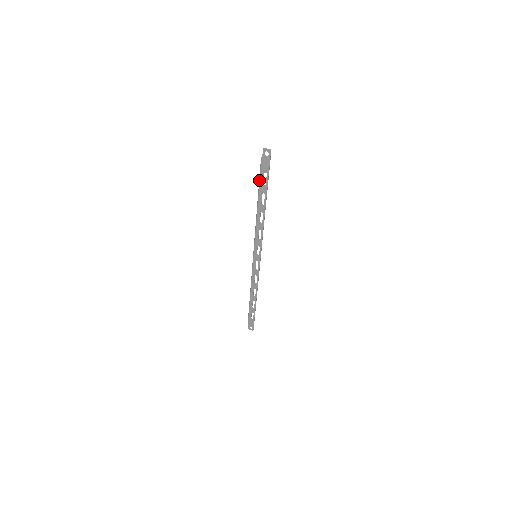
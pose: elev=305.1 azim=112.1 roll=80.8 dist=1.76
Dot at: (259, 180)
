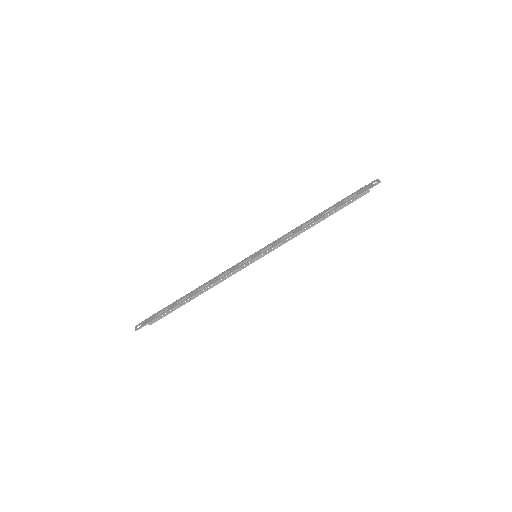
Dot at: occluded
